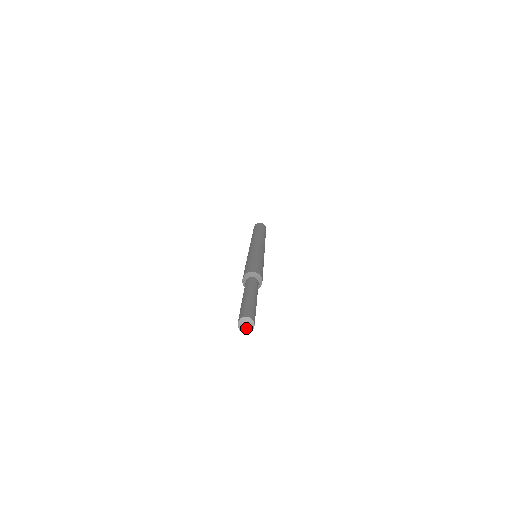
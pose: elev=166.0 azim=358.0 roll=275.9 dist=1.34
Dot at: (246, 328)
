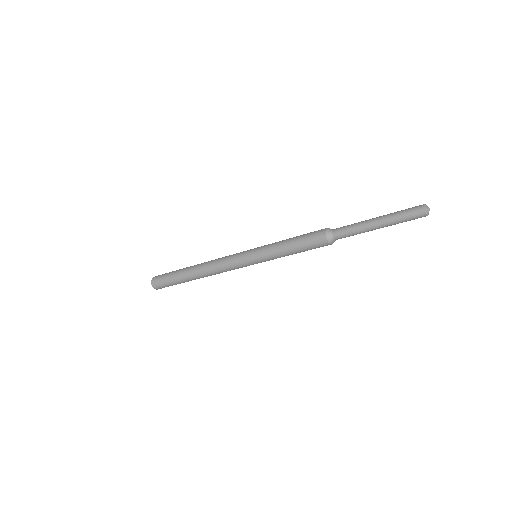
Dot at: (429, 210)
